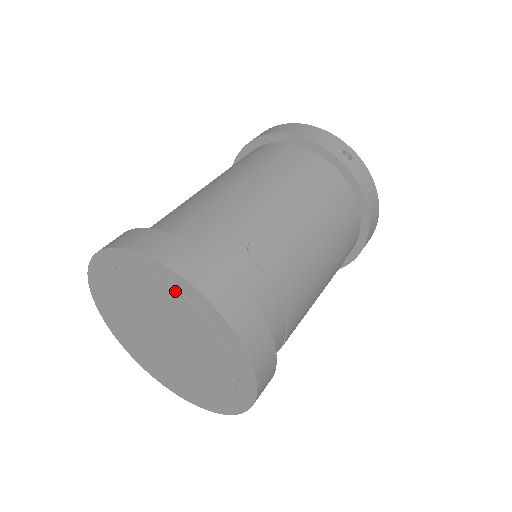
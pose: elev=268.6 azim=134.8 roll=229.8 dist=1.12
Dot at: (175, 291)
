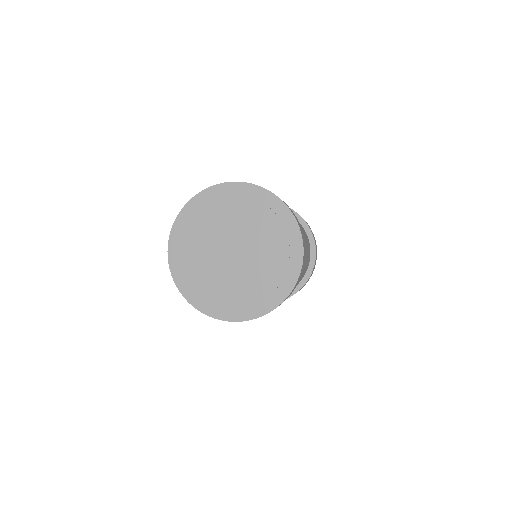
Dot at: (275, 215)
